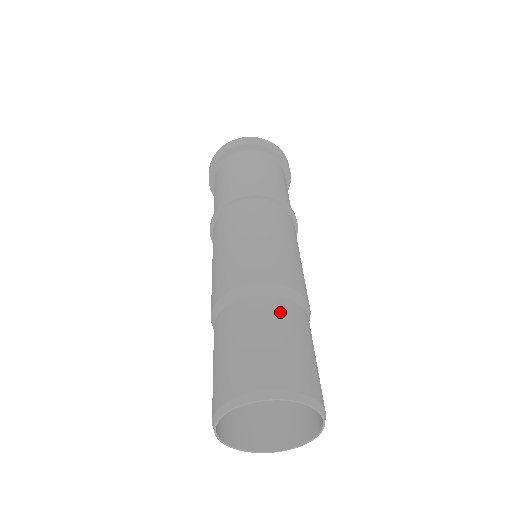
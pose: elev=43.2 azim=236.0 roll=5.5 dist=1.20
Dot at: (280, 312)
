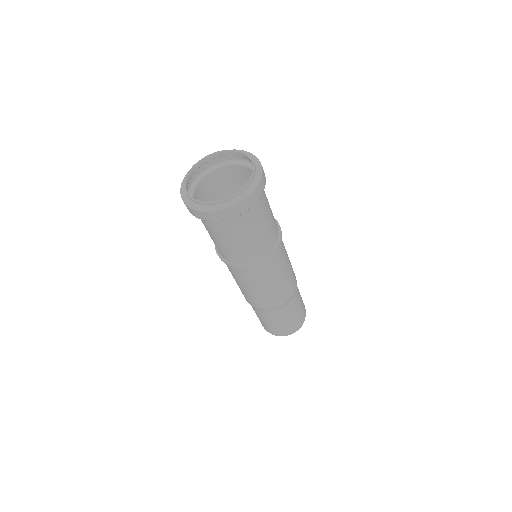
Dot at: (263, 316)
